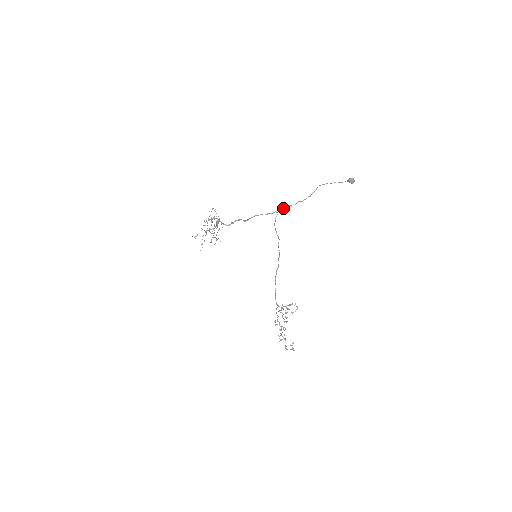
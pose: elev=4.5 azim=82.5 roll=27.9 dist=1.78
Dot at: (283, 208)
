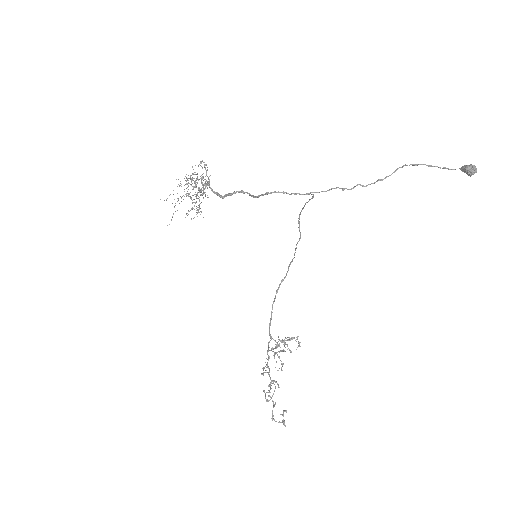
Dot at: (327, 190)
